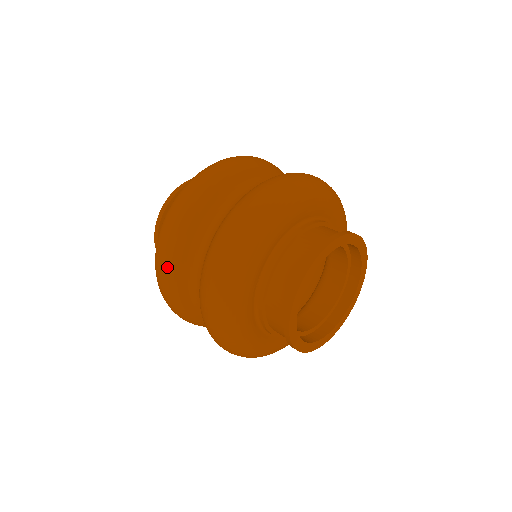
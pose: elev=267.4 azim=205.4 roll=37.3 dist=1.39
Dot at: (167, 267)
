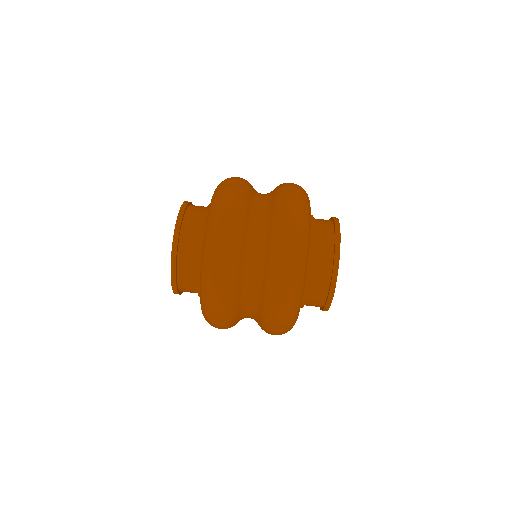
Dot at: (231, 257)
